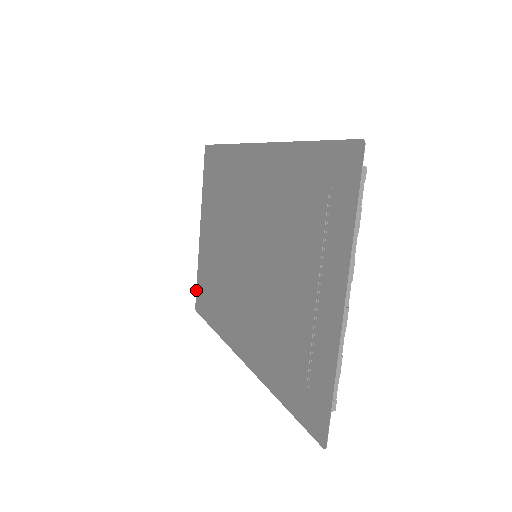
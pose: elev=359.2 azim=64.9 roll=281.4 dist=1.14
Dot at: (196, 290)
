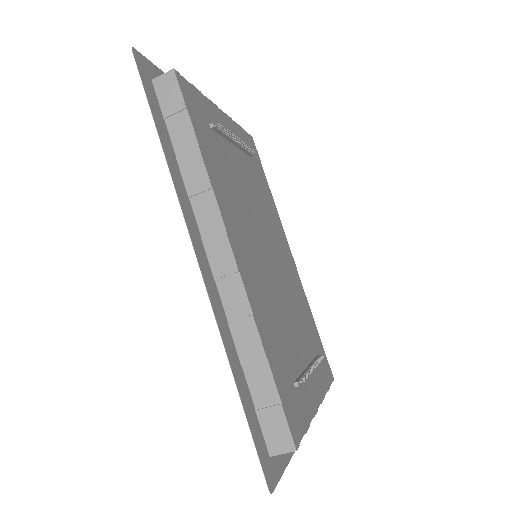
Dot at: (281, 475)
